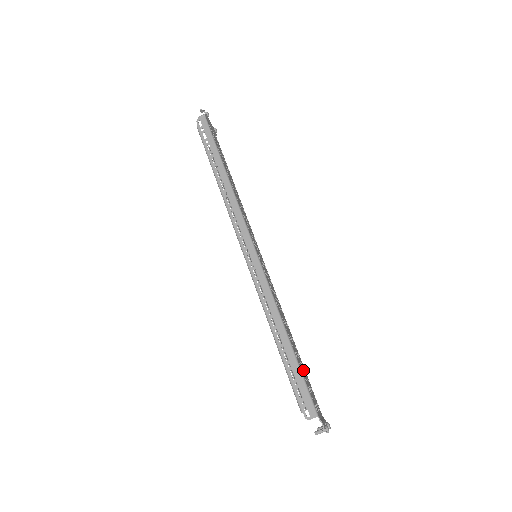
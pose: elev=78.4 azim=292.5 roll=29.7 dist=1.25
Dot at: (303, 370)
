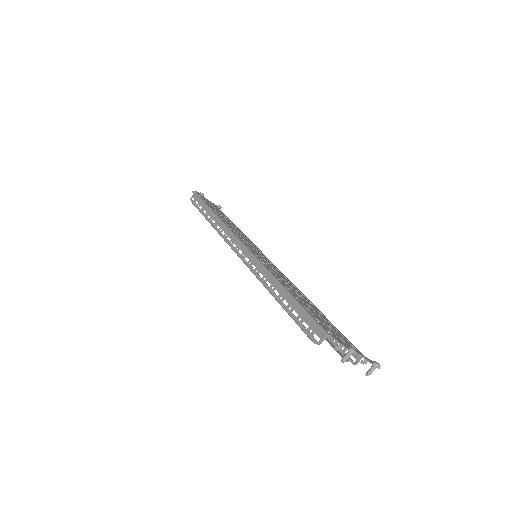
Dot at: (320, 317)
